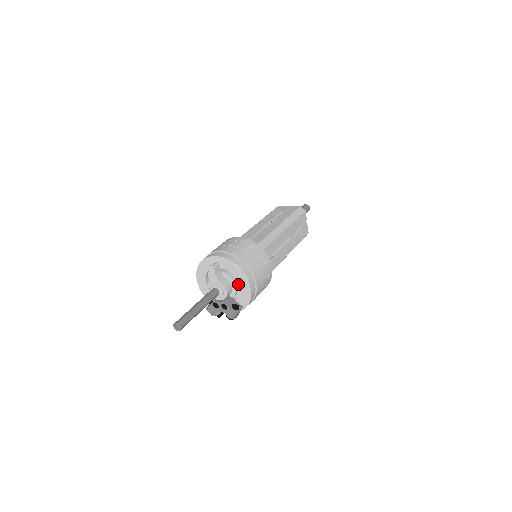
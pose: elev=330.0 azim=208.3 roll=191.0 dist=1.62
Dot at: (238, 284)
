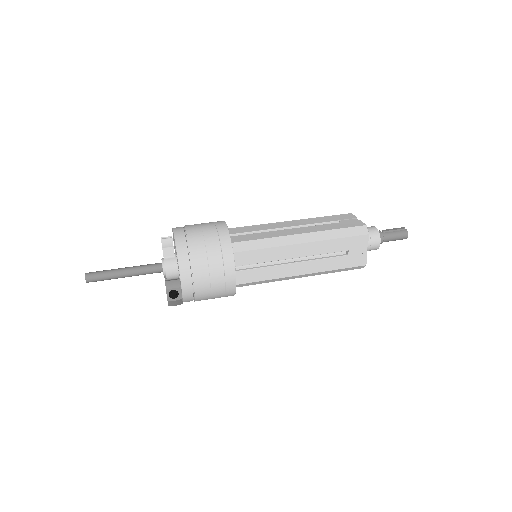
Dot at: occluded
